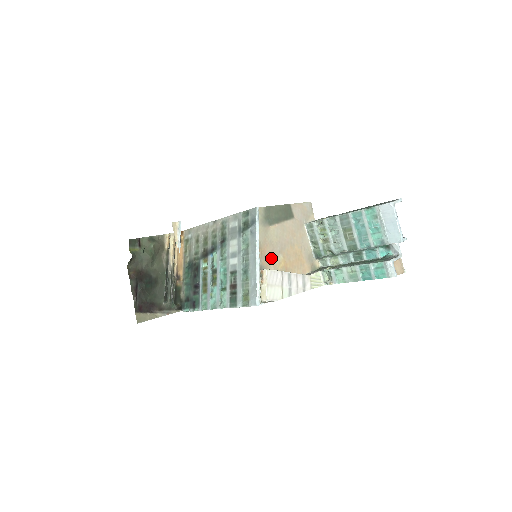
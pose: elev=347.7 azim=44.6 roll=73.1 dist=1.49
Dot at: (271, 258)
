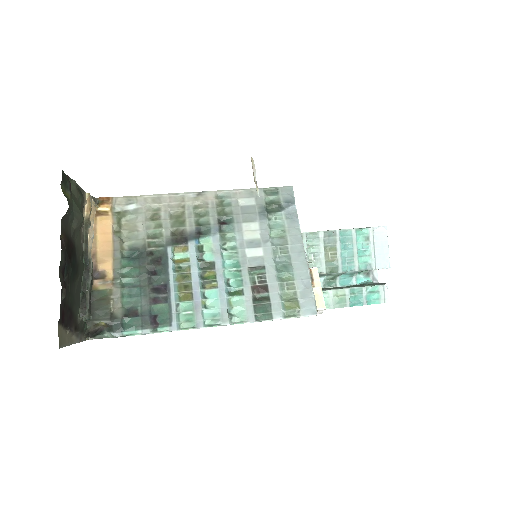
Dot at: occluded
